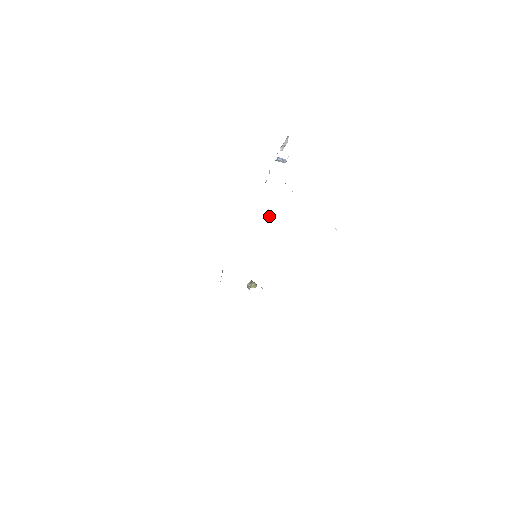
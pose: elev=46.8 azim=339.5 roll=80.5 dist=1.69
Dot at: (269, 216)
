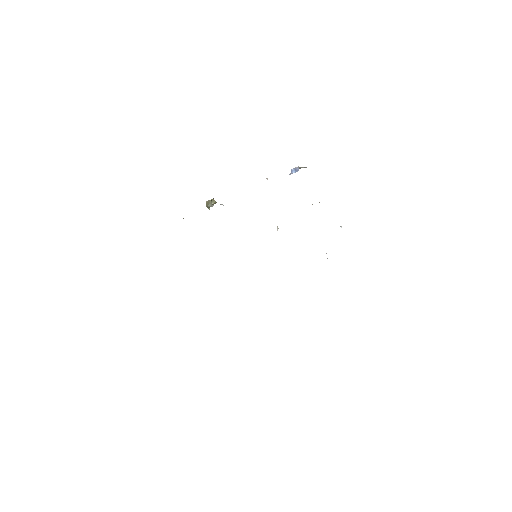
Dot at: occluded
